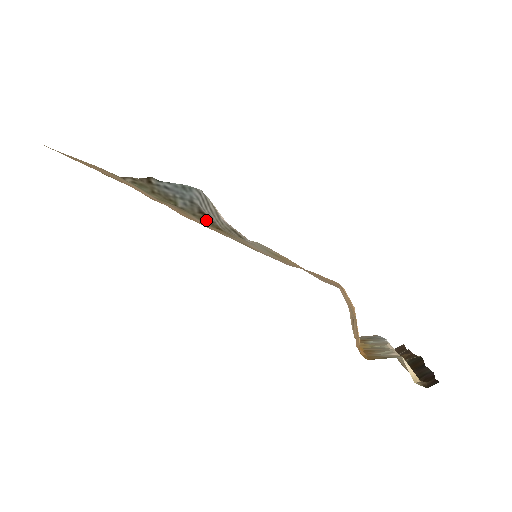
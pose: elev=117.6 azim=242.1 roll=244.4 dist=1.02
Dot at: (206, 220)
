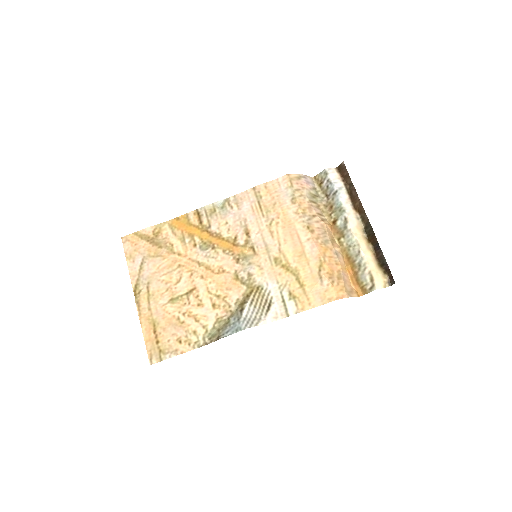
Dot at: (242, 303)
